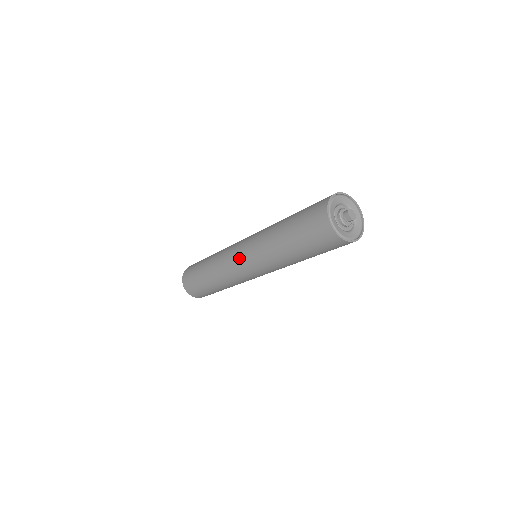
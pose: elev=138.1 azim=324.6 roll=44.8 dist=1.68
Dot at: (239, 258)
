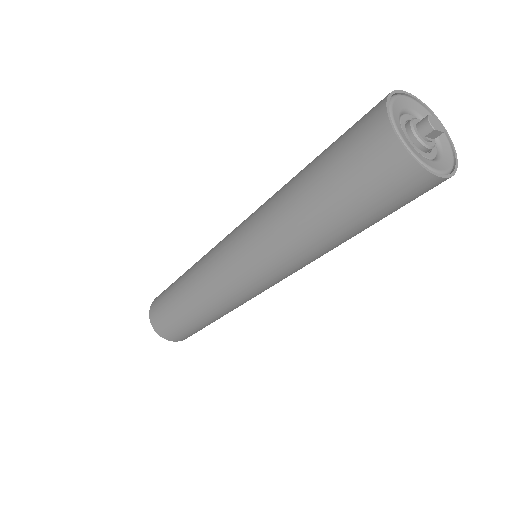
Dot at: (248, 285)
